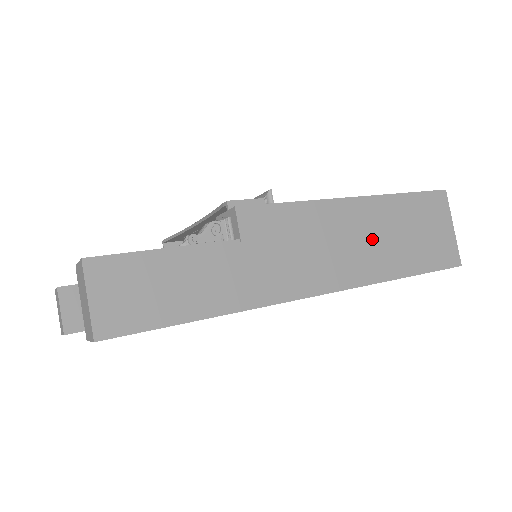
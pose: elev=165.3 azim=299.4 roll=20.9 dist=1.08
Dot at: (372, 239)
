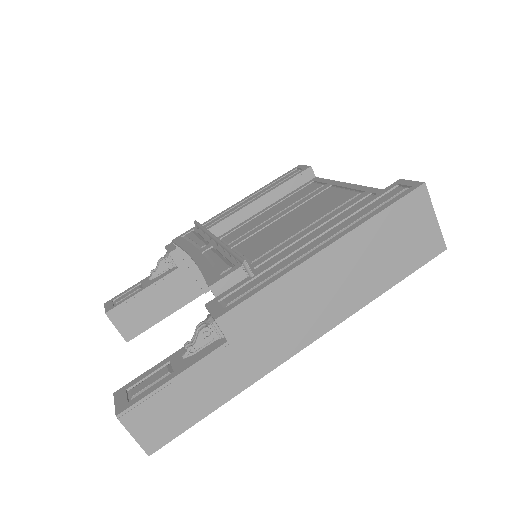
Dot at: (349, 276)
